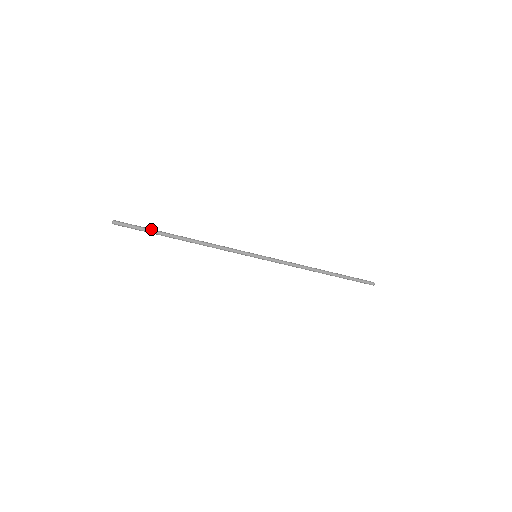
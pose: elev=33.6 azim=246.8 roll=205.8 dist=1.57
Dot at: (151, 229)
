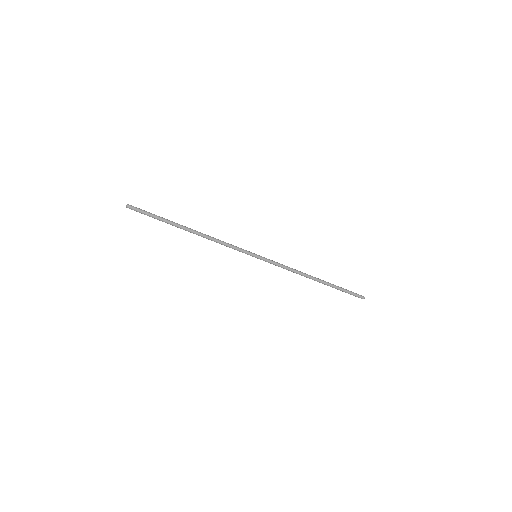
Dot at: (161, 218)
